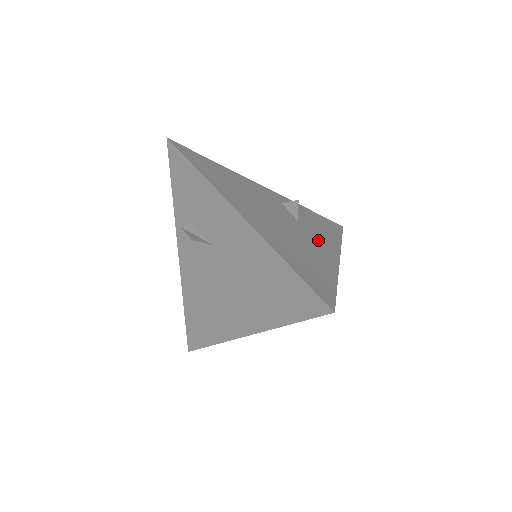
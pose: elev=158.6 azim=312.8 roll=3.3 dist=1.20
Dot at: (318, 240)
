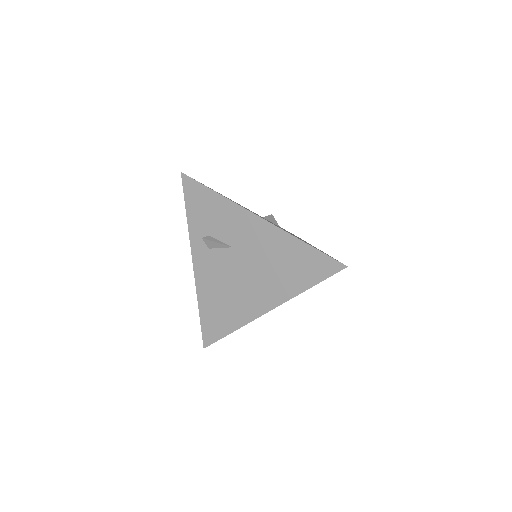
Dot at: occluded
